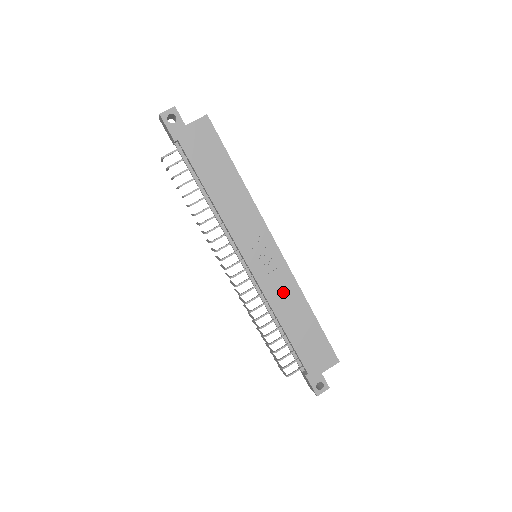
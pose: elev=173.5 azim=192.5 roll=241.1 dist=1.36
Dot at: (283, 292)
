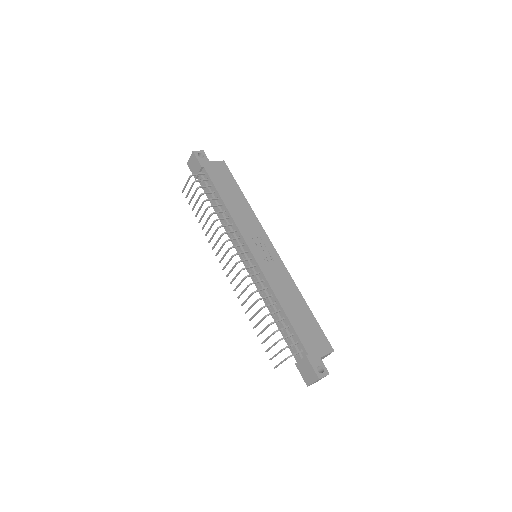
Dot at: (281, 280)
